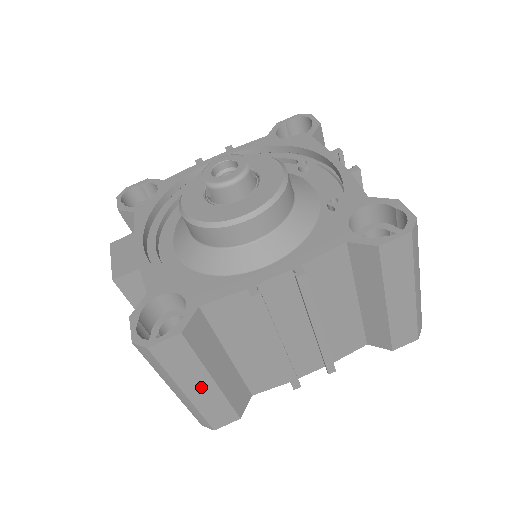
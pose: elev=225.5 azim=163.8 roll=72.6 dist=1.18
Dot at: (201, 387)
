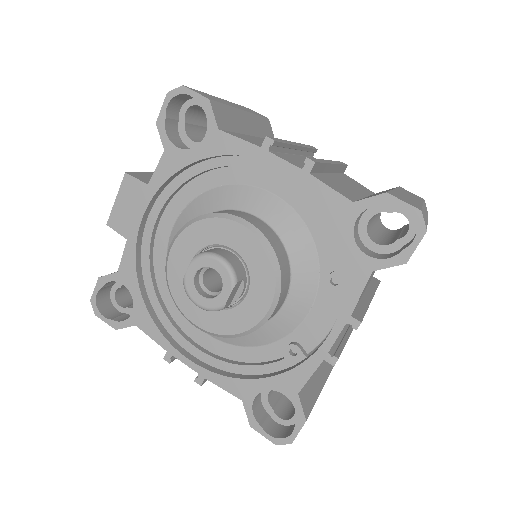
Dot at: occluded
